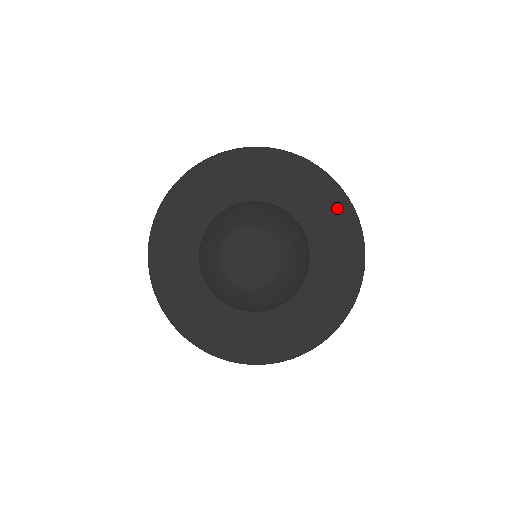
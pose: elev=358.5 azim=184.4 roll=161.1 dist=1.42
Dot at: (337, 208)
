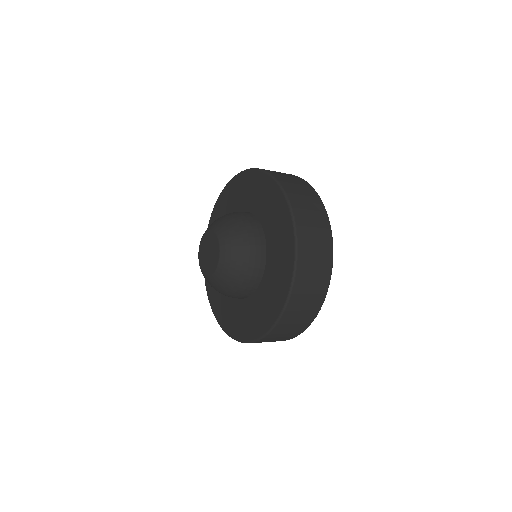
Dot at: (275, 198)
